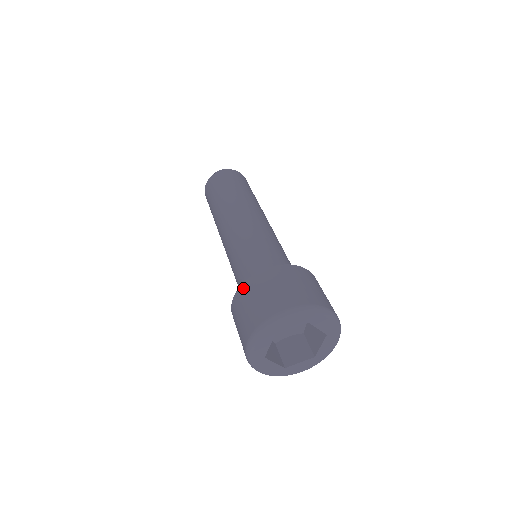
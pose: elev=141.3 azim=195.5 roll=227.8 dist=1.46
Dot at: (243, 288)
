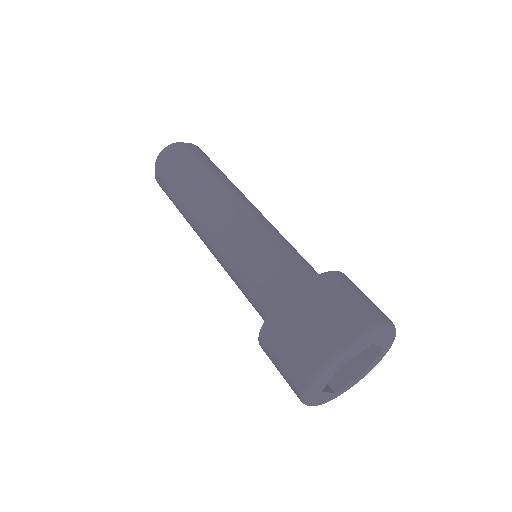
Dot at: (263, 350)
